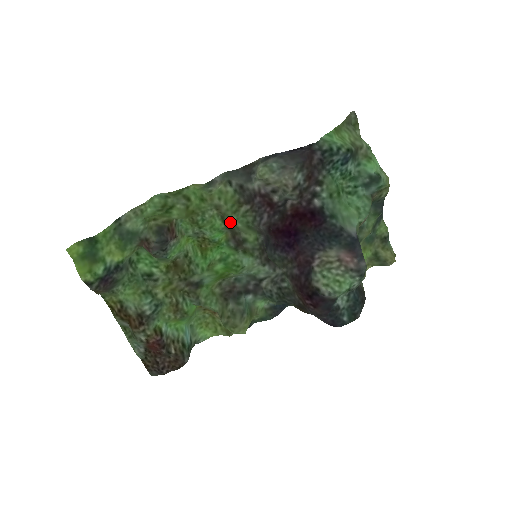
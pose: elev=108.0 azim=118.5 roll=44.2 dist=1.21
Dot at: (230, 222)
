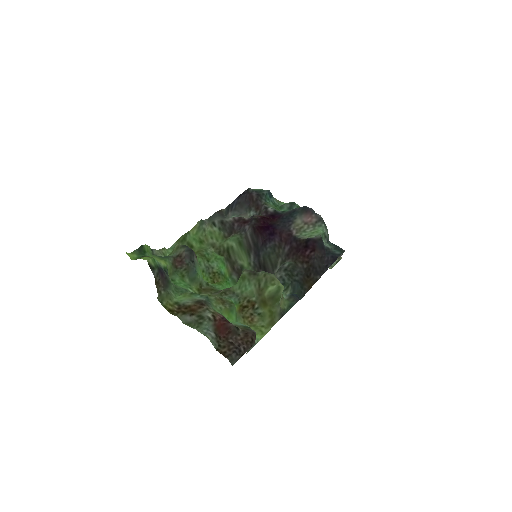
Dot at: (226, 249)
